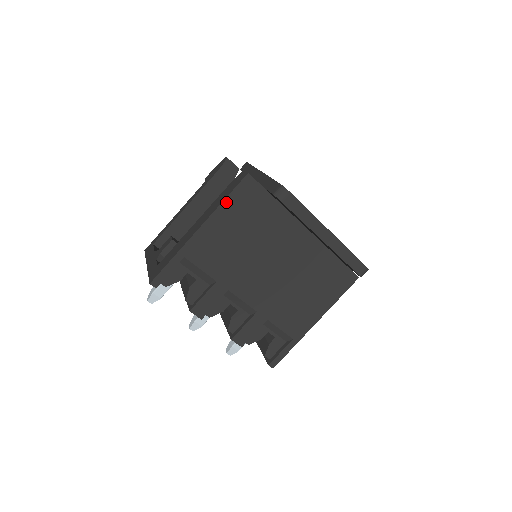
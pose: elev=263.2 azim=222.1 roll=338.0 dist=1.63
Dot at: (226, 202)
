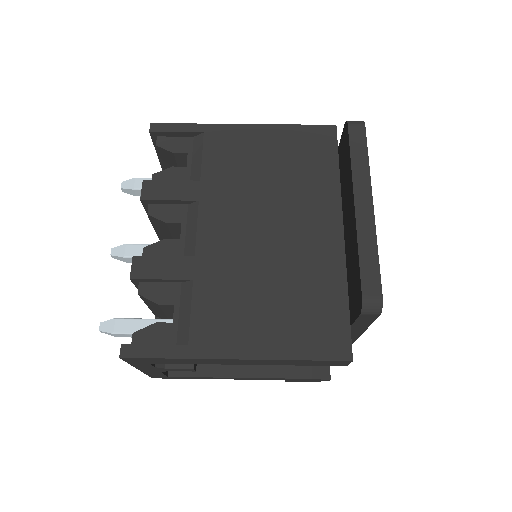
Dot at: (291, 128)
